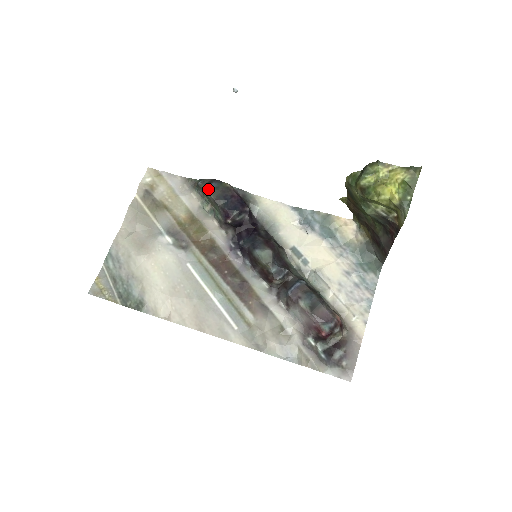
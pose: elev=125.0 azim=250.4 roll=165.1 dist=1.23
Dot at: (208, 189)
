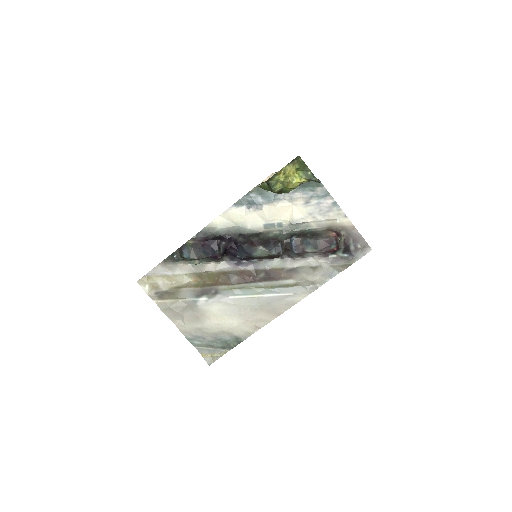
Dot at: (186, 258)
